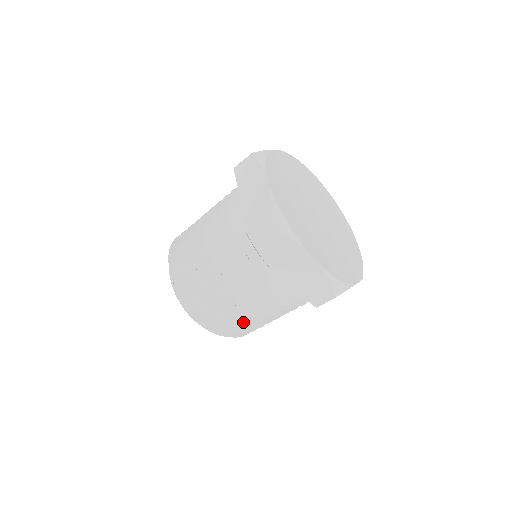
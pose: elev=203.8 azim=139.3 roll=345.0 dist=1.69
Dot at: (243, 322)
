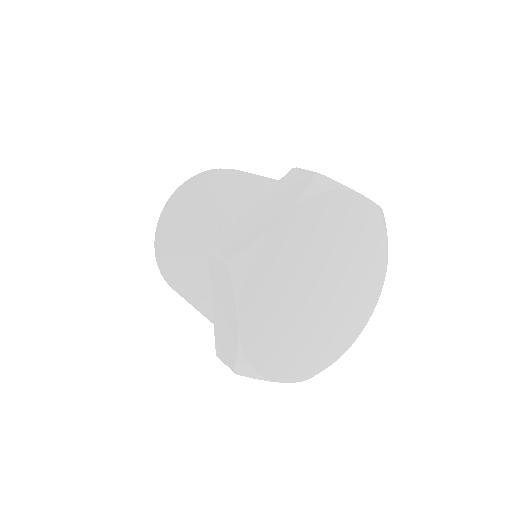
Dot at: occluded
